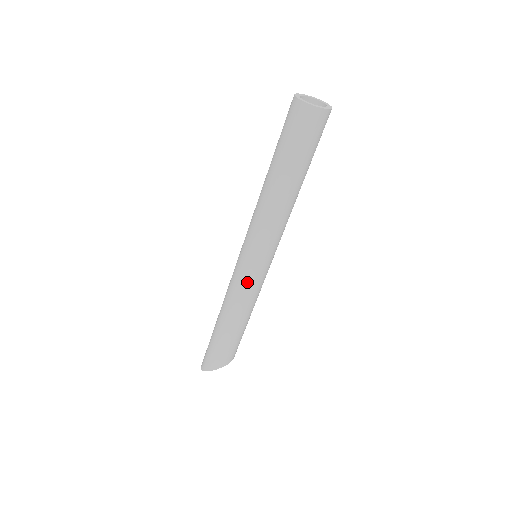
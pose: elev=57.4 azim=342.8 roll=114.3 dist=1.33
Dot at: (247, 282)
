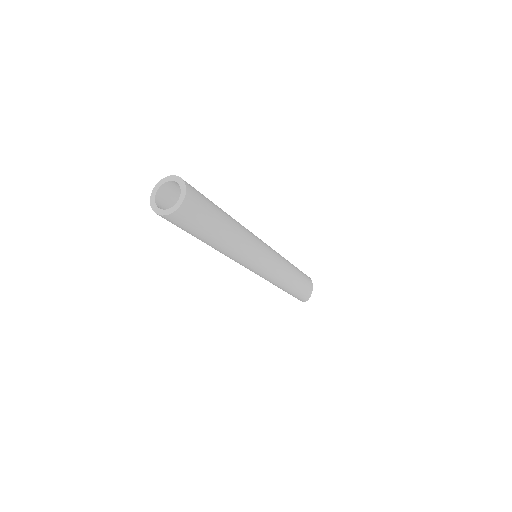
Dot at: (270, 274)
